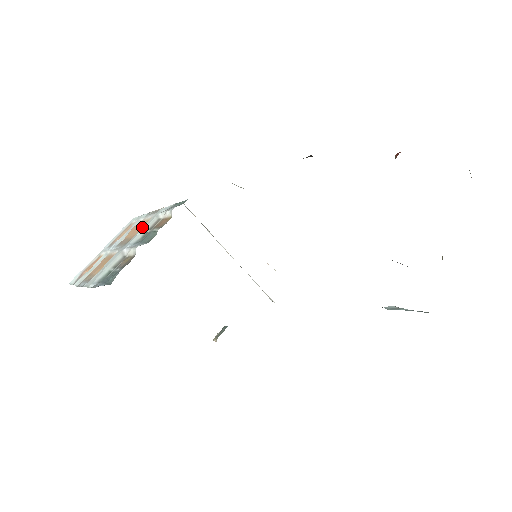
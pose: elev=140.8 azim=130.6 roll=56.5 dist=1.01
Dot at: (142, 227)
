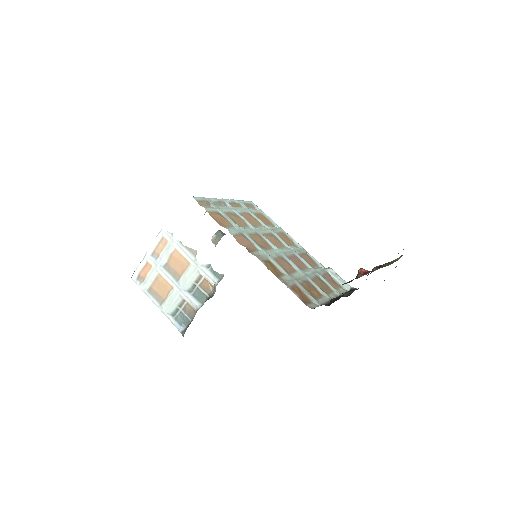
Dot at: (187, 273)
